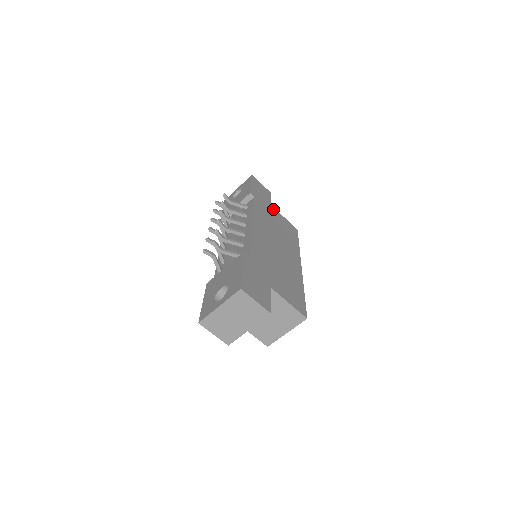
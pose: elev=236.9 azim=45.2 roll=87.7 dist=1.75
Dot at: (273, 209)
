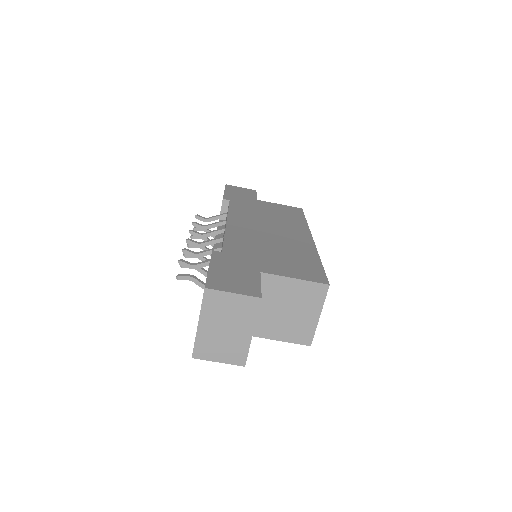
Dot at: (260, 202)
